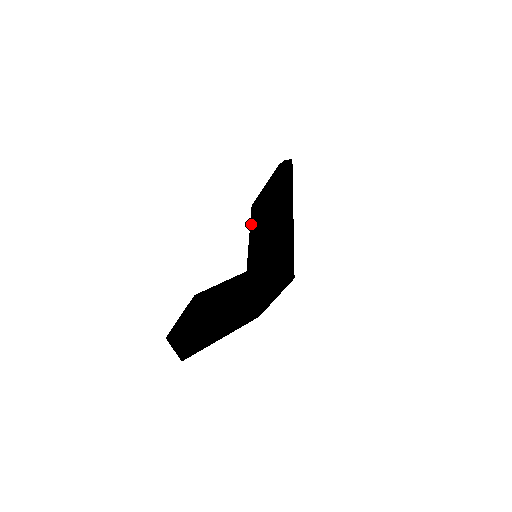
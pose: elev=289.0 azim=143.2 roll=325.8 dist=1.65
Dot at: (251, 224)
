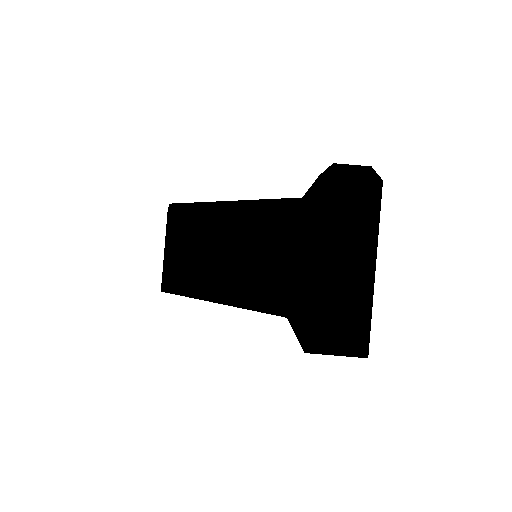
Dot at: (187, 292)
